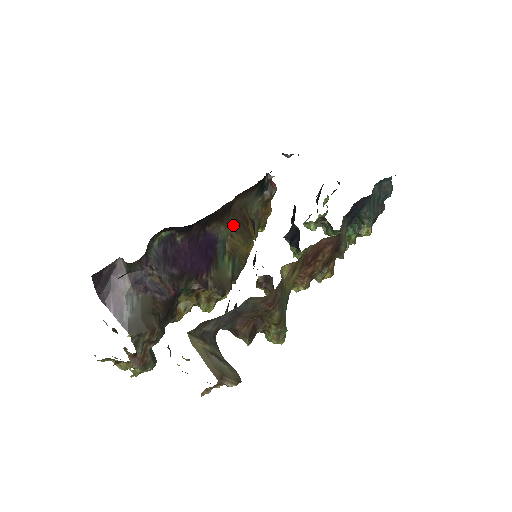
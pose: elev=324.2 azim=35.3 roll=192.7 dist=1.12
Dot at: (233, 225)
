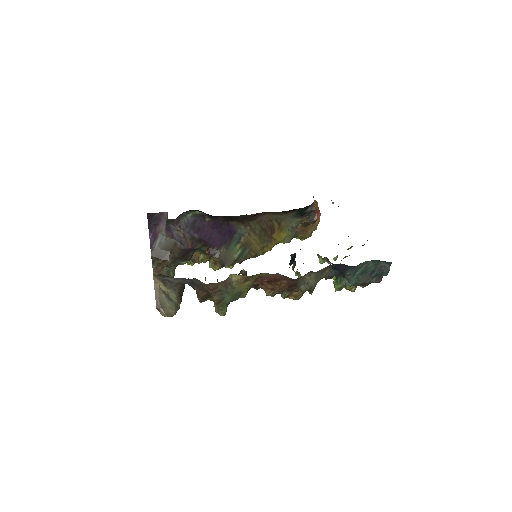
Dot at: (254, 228)
